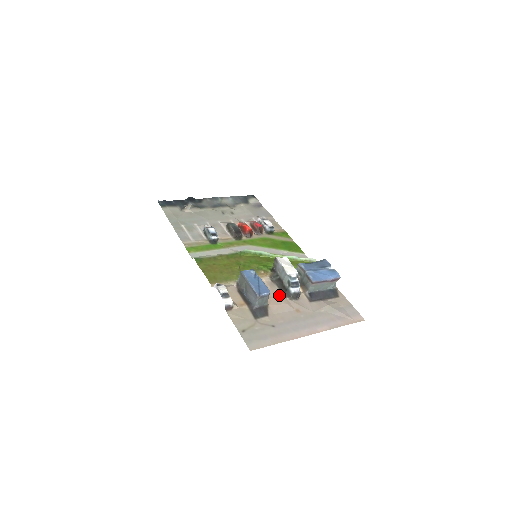
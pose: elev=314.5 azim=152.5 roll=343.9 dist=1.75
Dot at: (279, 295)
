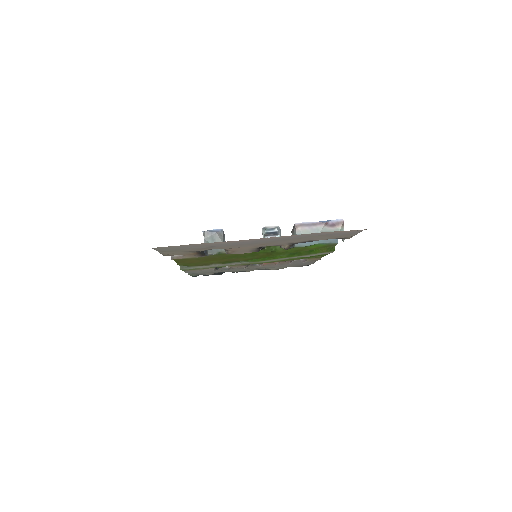
Dot at: (251, 249)
